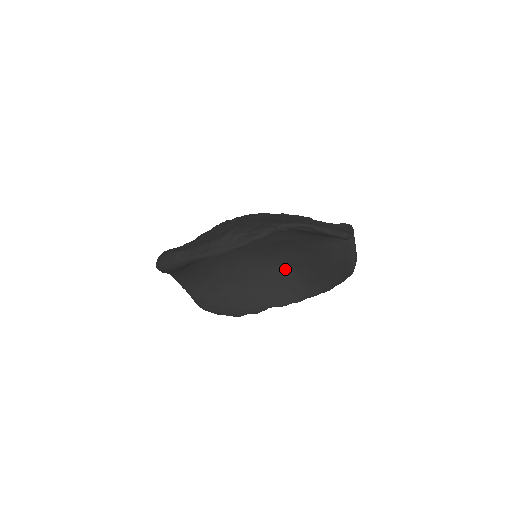
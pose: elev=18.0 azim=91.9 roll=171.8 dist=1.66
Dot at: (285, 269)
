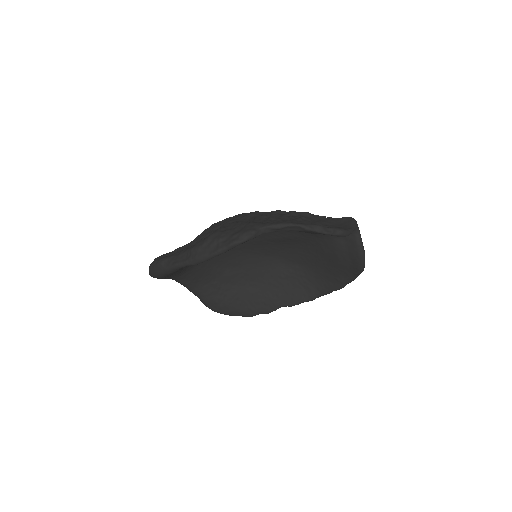
Dot at: (294, 266)
